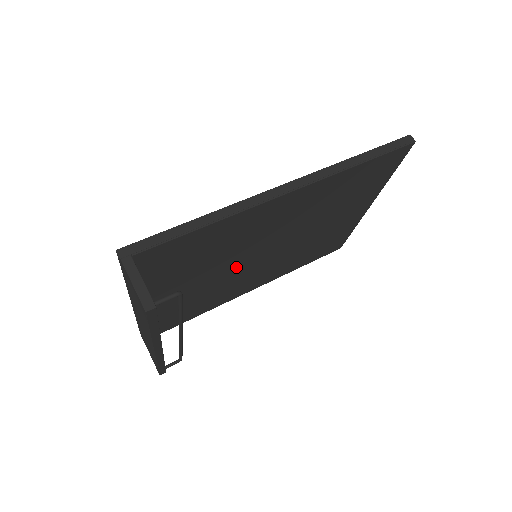
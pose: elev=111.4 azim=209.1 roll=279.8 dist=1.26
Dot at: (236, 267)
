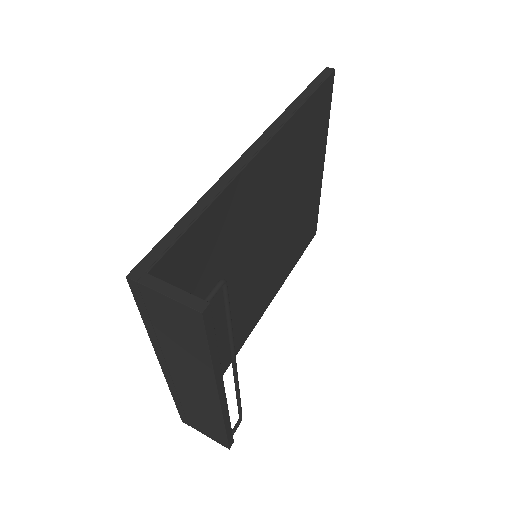
Dot at: (244, 277)
